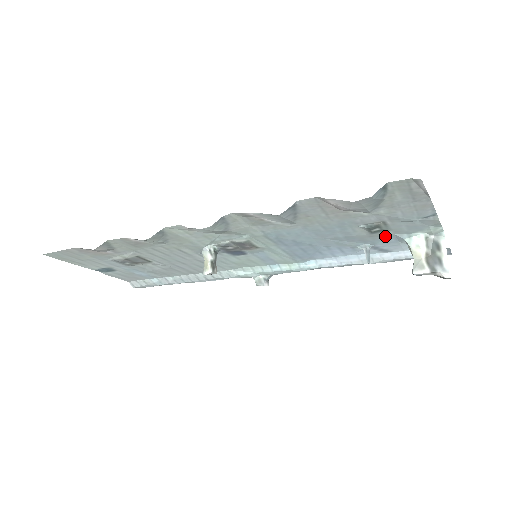
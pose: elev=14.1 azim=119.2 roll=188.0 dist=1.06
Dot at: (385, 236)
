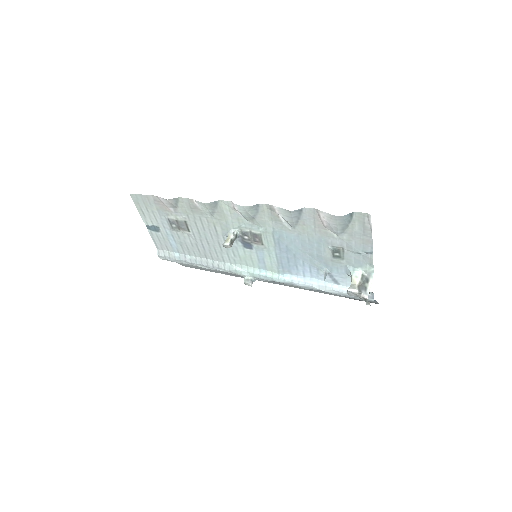
Dot at: (340, 264)
